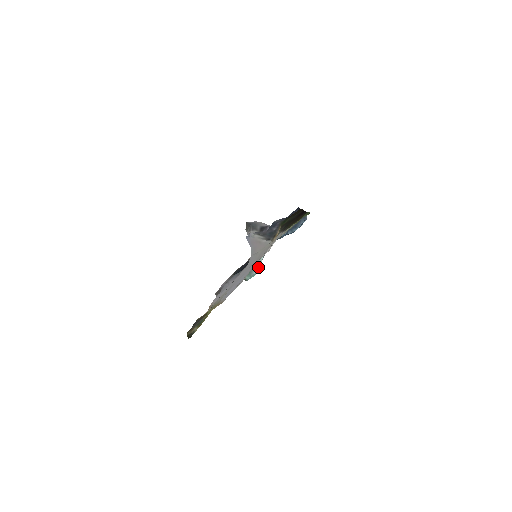
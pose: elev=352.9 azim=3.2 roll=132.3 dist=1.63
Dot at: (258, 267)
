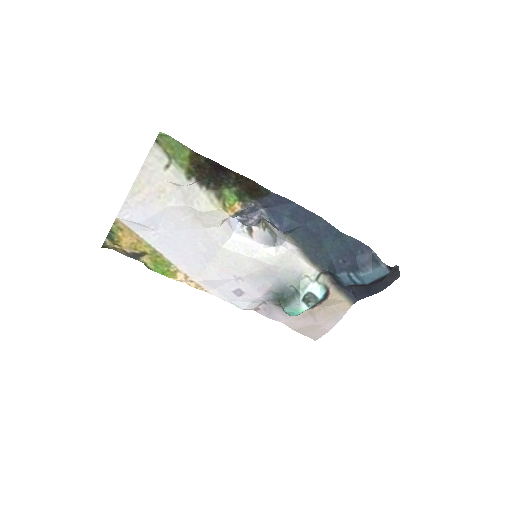
Dot at: (298, 300)
